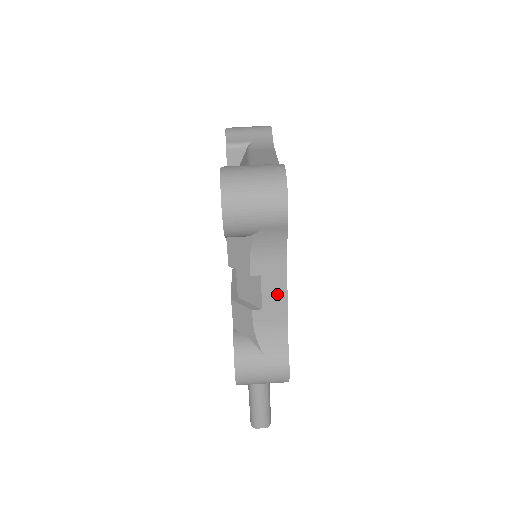
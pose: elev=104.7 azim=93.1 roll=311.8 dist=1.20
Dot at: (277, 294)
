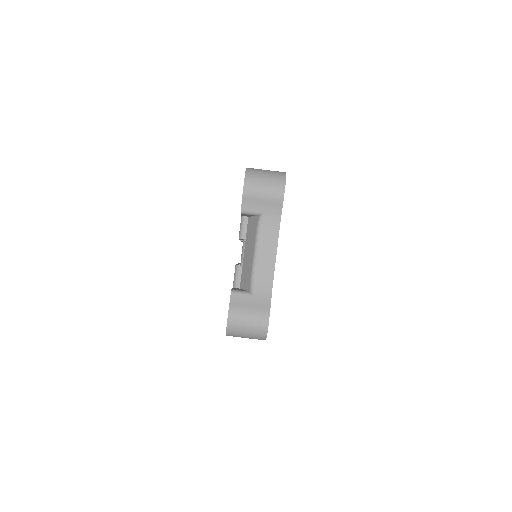
Dot at: occluded
